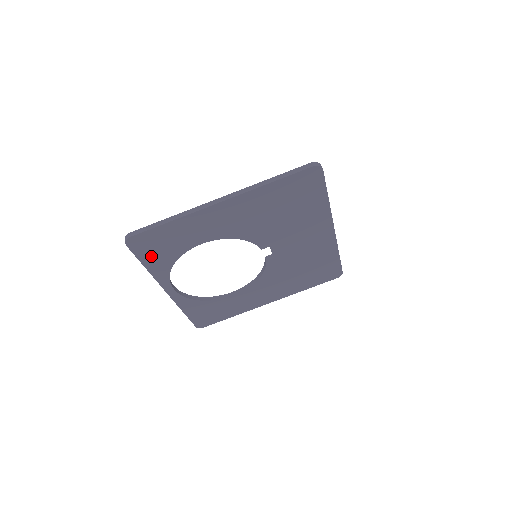
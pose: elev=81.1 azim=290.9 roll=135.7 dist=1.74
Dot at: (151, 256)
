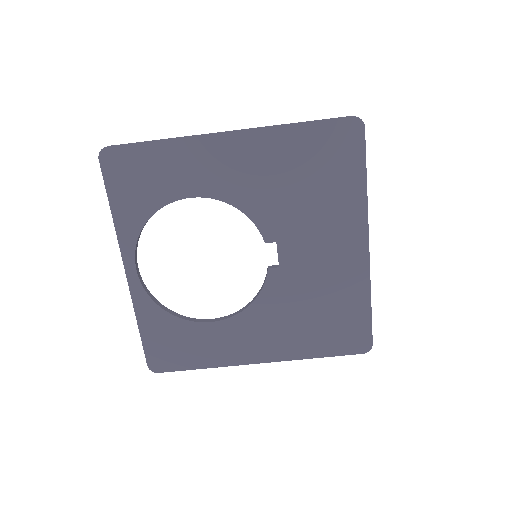
Dot at: (123, 193)
